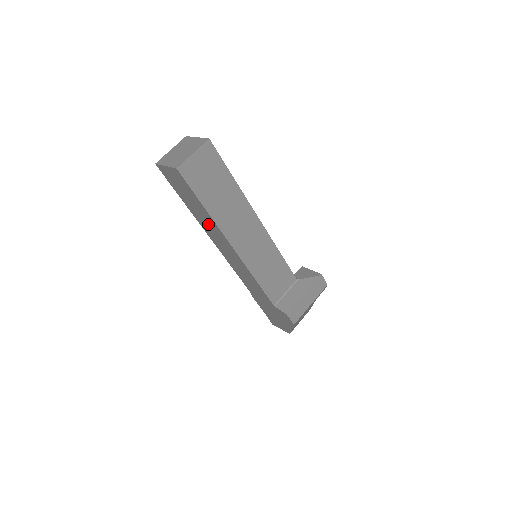
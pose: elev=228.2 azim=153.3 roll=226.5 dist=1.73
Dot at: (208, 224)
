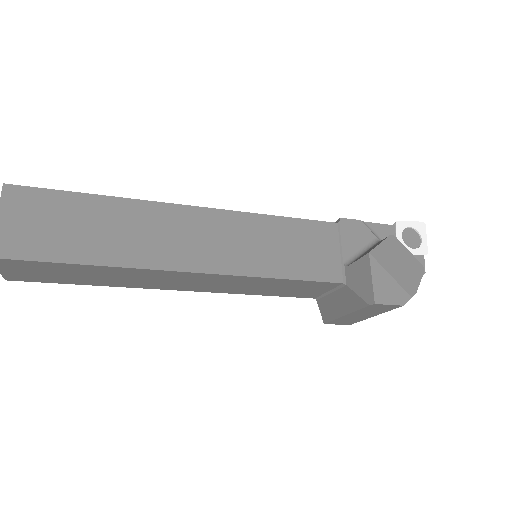
Dot at: occluded
